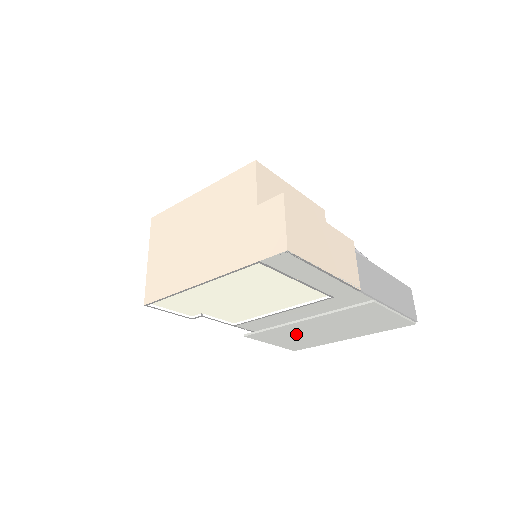
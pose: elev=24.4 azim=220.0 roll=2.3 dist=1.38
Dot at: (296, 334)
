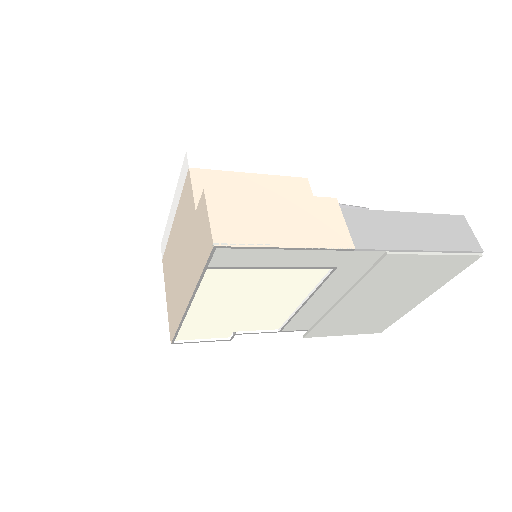
Dot at: (354, 317)
